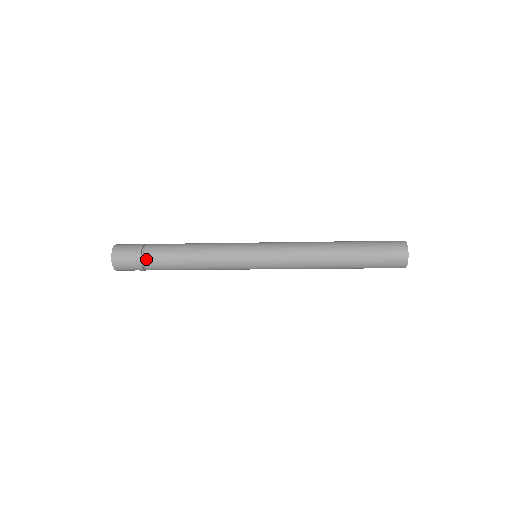
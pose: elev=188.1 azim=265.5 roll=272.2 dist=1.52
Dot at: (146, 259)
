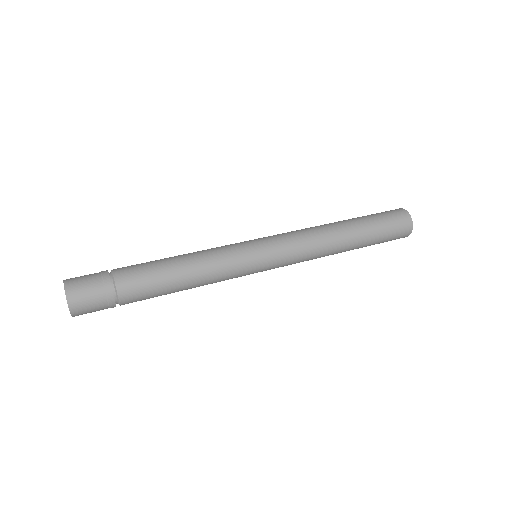
Dot at: (123, 304)
